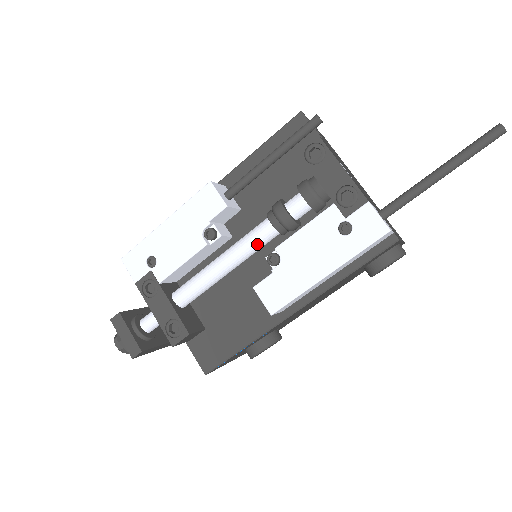
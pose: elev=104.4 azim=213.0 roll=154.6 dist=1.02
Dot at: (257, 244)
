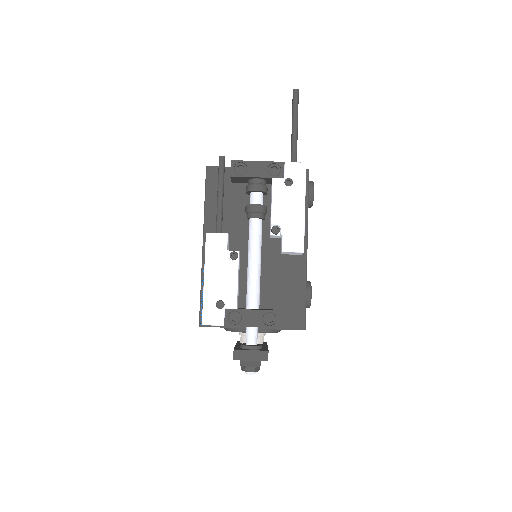
Dot at: (259, 235)
